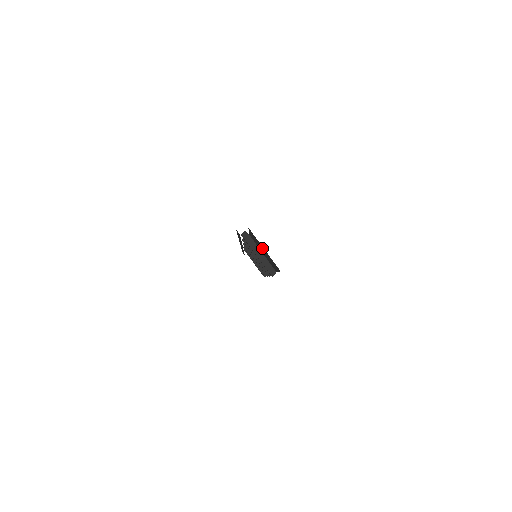
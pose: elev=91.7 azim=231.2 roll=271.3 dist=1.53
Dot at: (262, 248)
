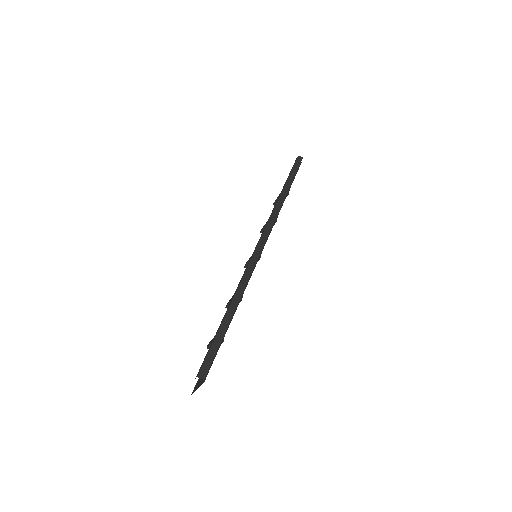
Dot at: occluded
